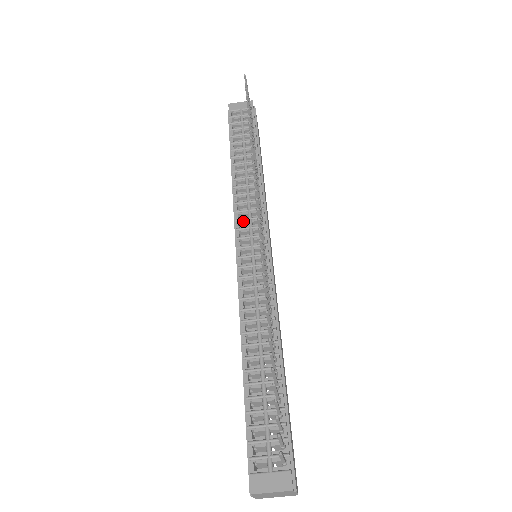
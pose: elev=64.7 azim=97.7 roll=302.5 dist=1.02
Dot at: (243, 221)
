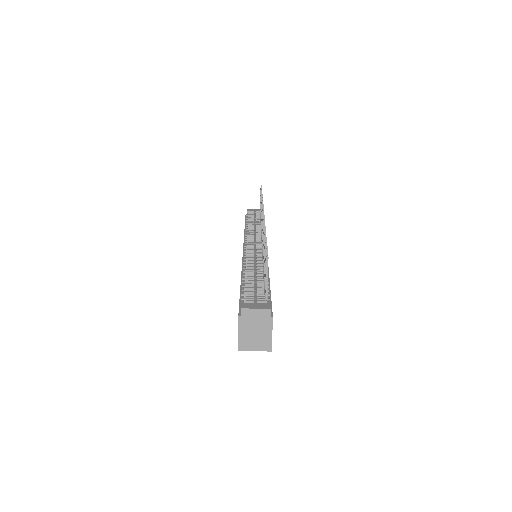
Dot at: (250, 237)
